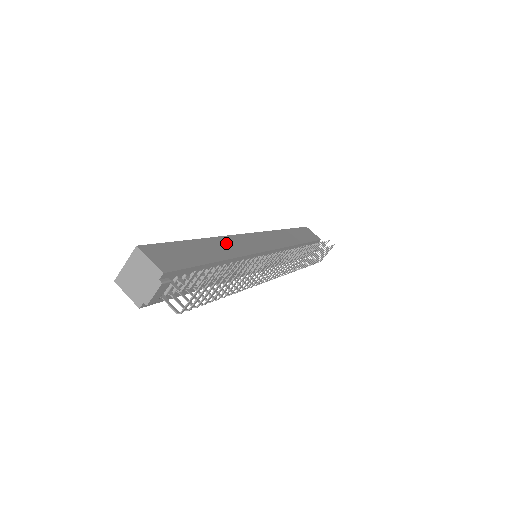
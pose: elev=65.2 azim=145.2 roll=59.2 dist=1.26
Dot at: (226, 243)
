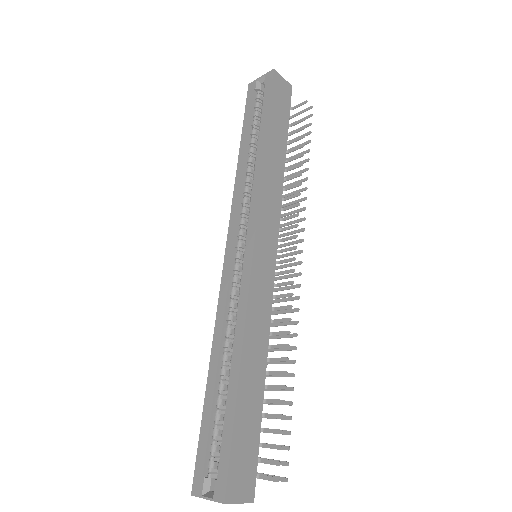
Dot at: (253, 332)
